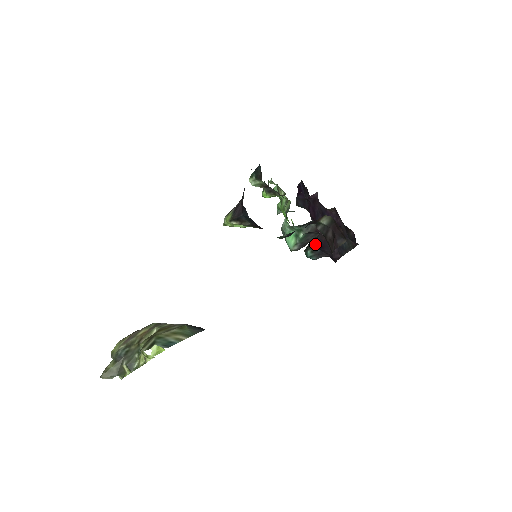
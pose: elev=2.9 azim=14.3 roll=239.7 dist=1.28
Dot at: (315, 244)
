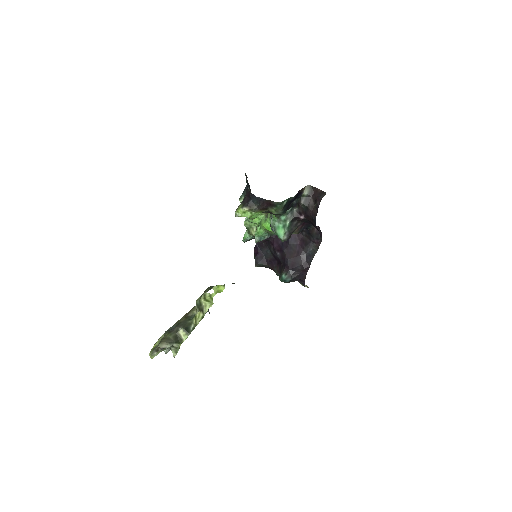
Dot at: (286, 267)
